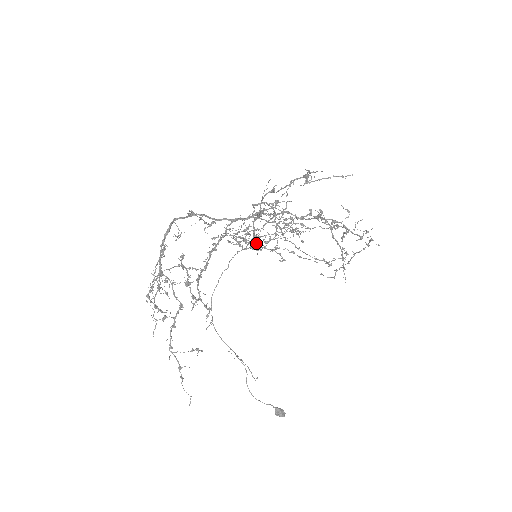
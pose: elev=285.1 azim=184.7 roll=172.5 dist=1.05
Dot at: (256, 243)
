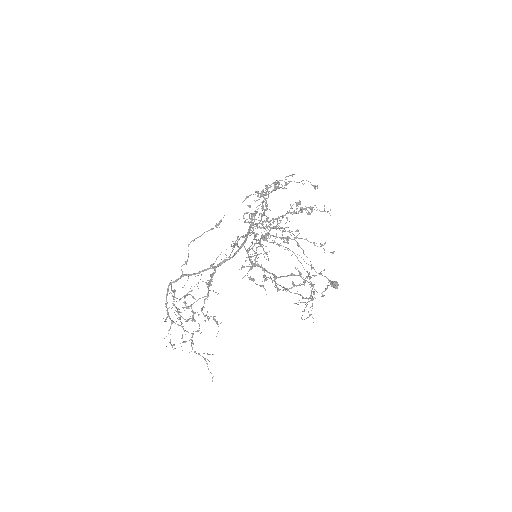
Dot at: (244, 266)
